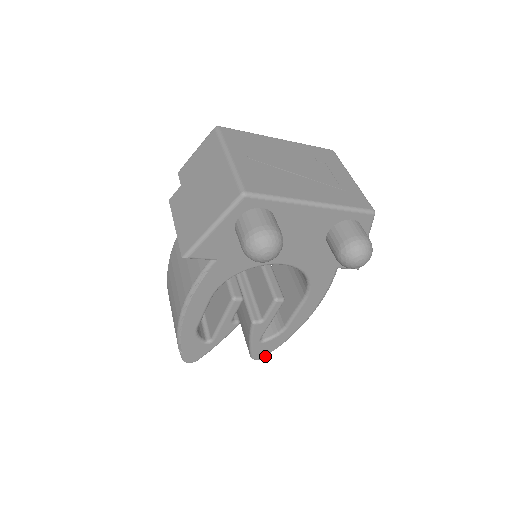
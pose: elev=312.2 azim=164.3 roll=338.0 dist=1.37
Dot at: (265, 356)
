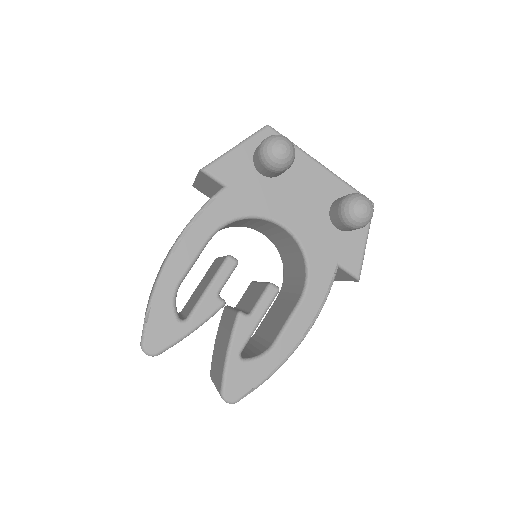
Dot at: (239, 397)
